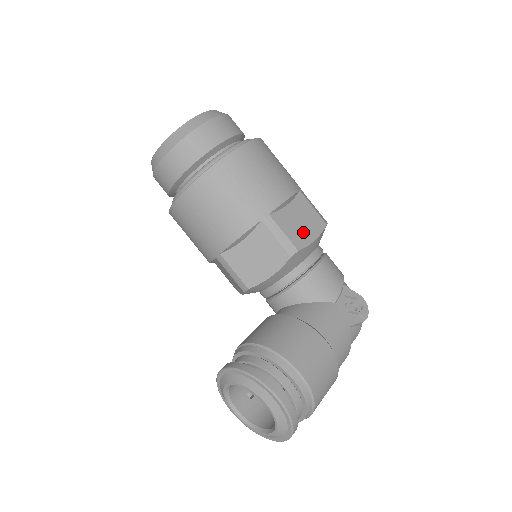
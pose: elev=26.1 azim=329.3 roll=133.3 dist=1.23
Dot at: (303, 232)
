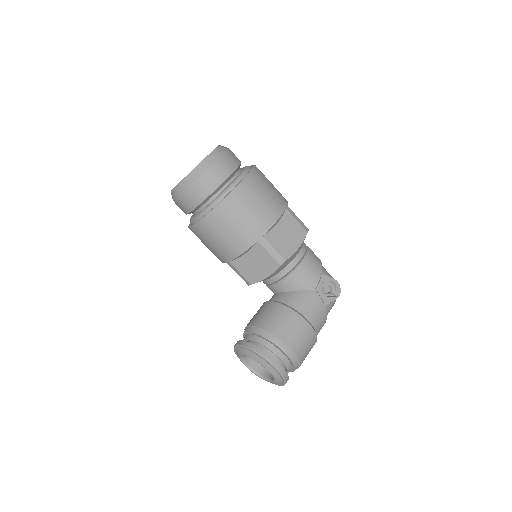
Dot at: (289, 244)
